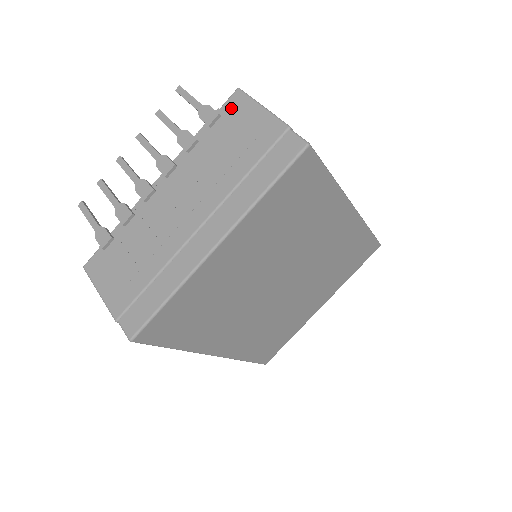
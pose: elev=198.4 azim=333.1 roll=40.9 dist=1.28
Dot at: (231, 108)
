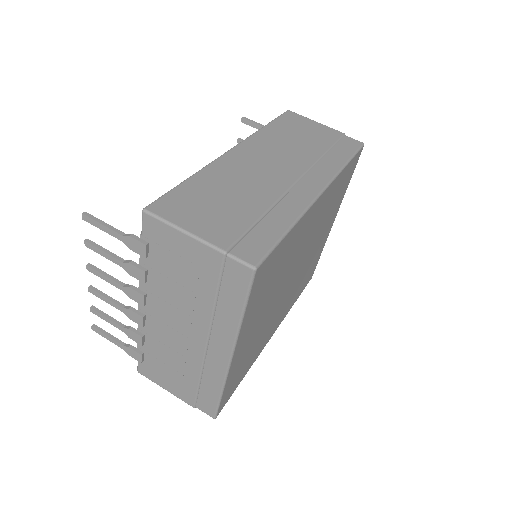
Dot at: (152, 235)
